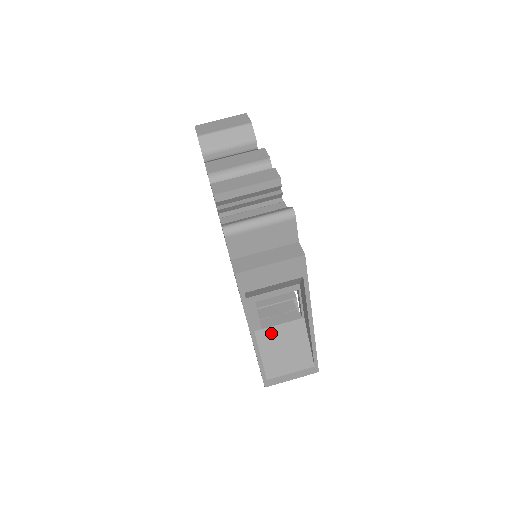
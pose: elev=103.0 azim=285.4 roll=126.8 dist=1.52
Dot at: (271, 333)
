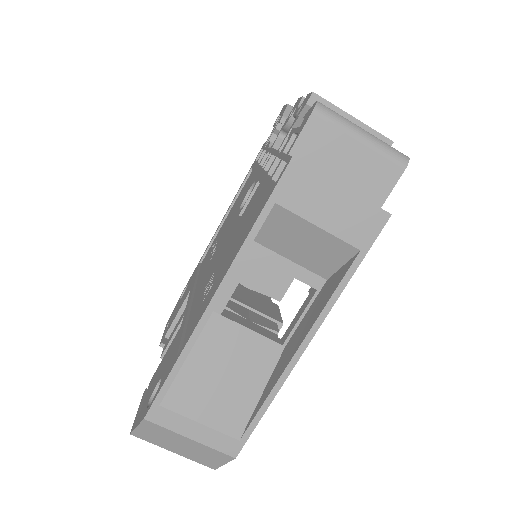
Dot at: (227, 332)
